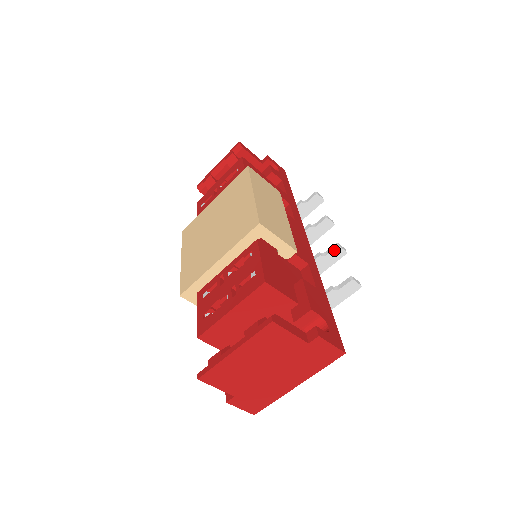
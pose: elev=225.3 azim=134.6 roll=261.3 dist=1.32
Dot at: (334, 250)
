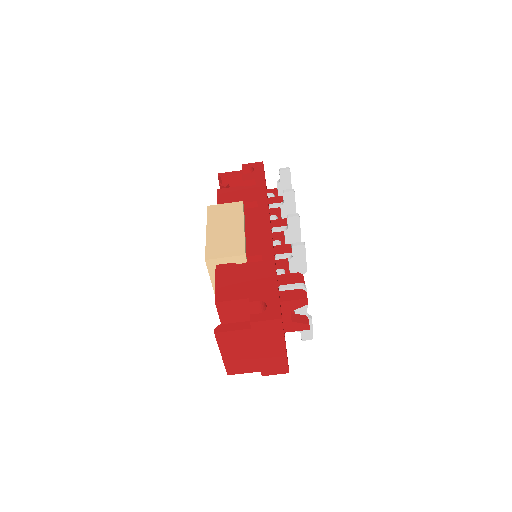
Dot at: (288, 222)
